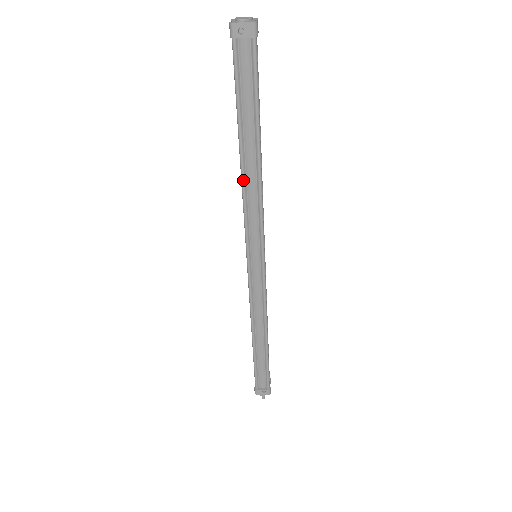
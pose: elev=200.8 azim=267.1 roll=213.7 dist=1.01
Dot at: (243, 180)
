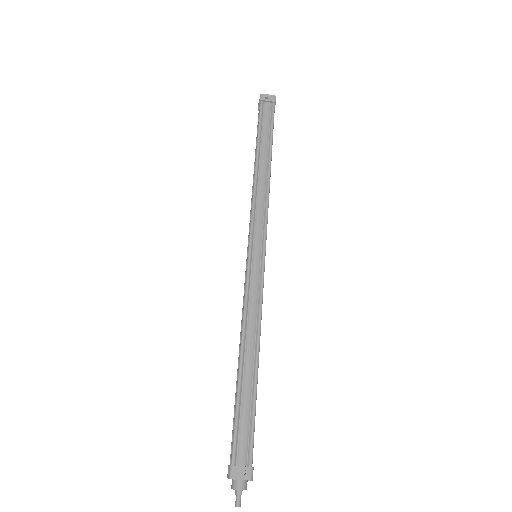
Dot at: (256, 179)
